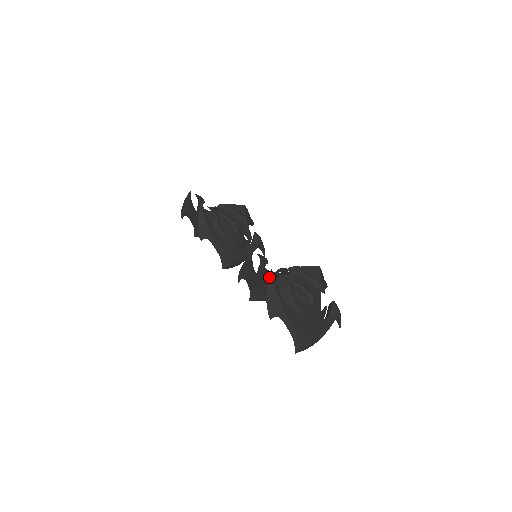
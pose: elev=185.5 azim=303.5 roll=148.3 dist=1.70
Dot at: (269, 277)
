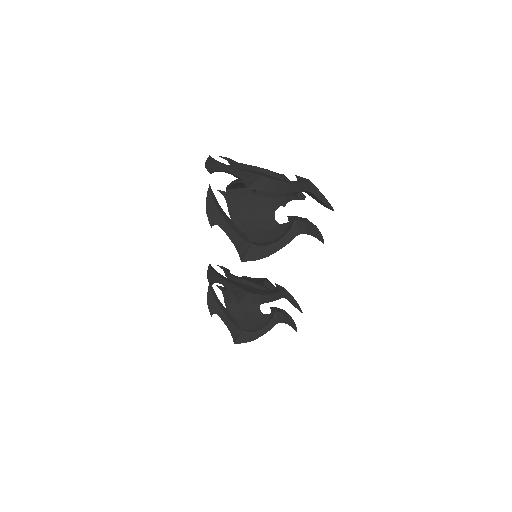
Dot at: (207, 158)
